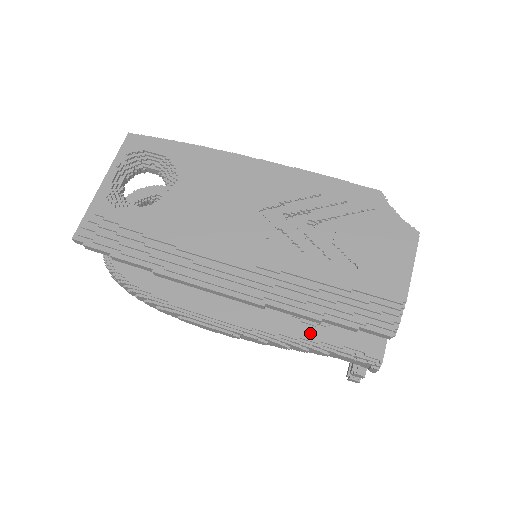
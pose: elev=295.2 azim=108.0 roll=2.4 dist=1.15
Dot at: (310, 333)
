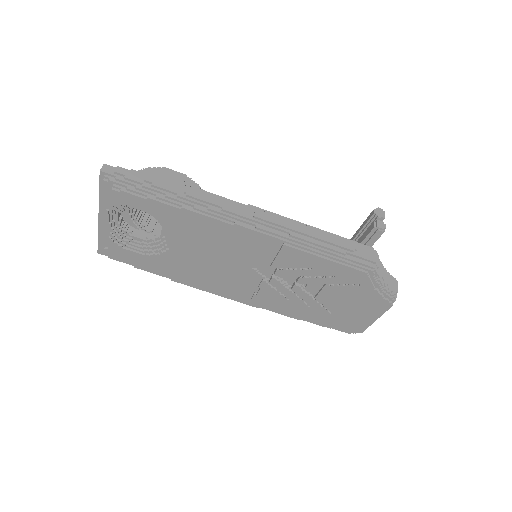
Dot at: occluded
